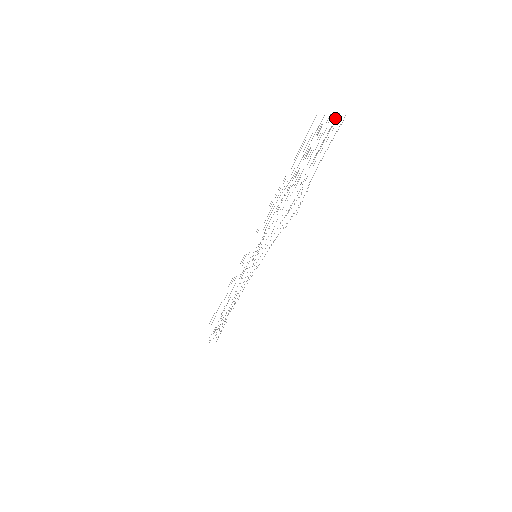
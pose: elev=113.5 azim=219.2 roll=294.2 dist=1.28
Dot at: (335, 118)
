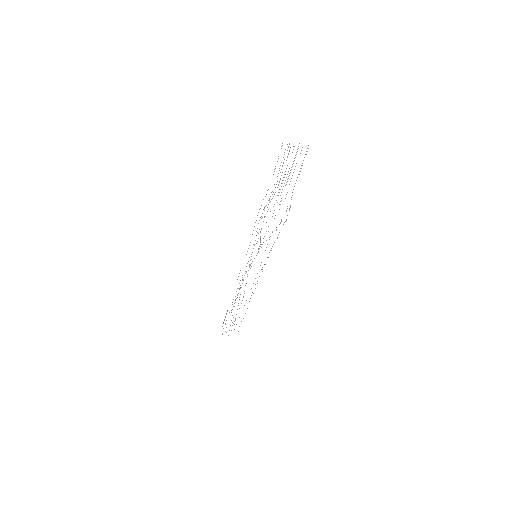
Dot at: occluded
